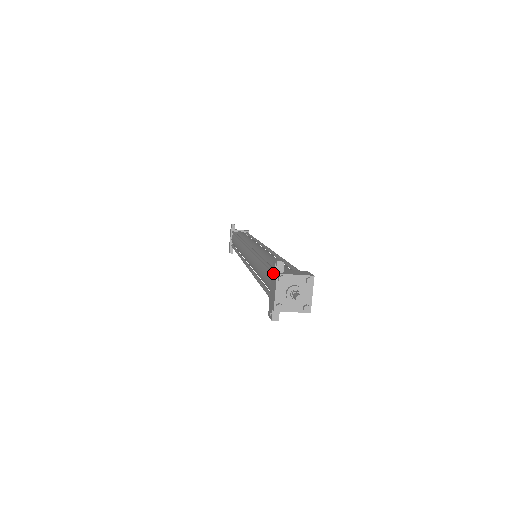
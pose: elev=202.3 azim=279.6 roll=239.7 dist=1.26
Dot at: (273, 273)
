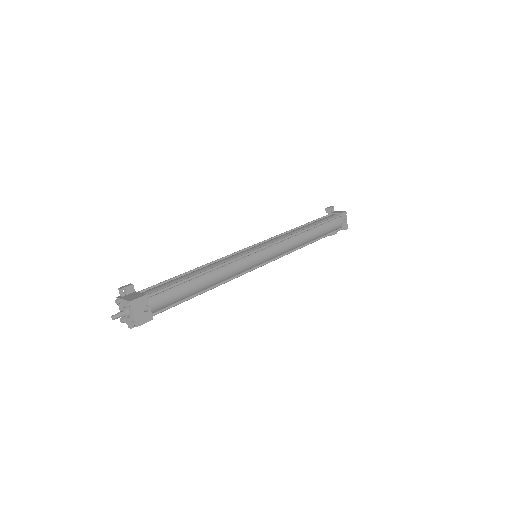
Dot at: occluded
